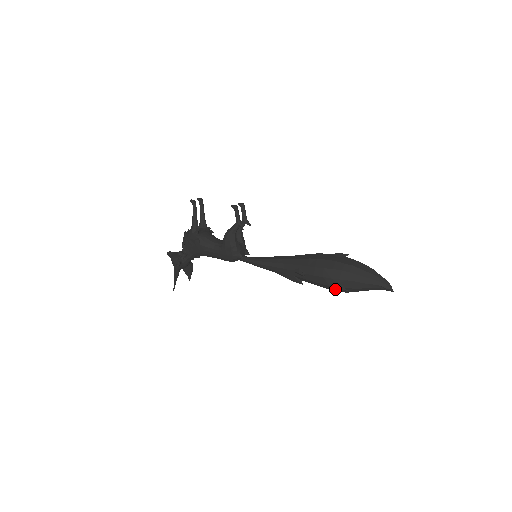
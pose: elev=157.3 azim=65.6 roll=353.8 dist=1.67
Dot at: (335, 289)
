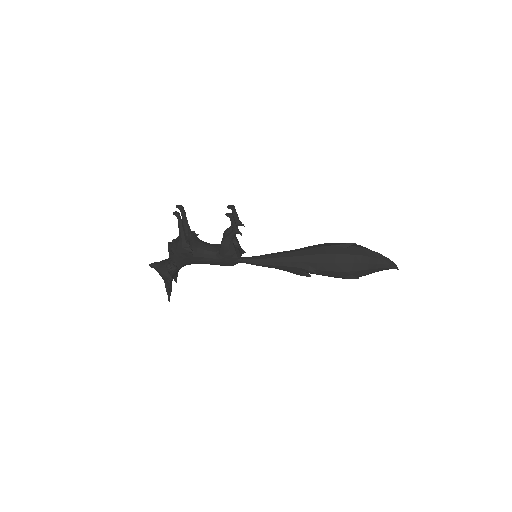
Dot at: (346, 278)
